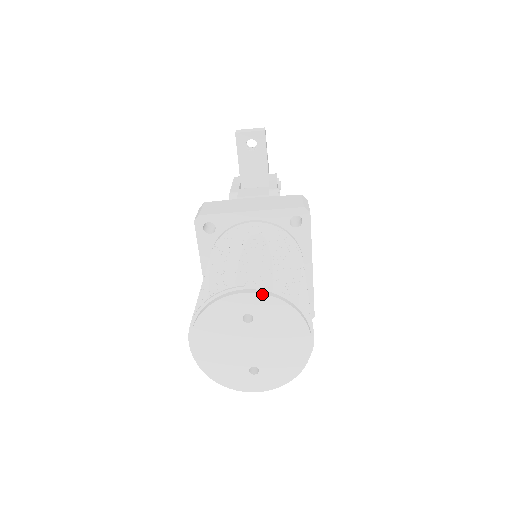
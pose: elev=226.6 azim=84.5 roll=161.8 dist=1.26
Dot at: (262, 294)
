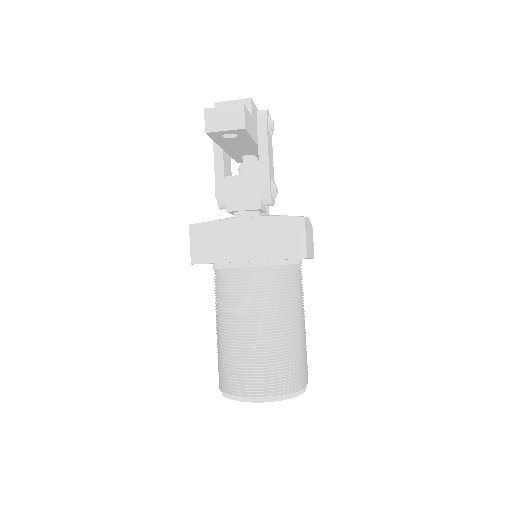
Dot at: occluded
